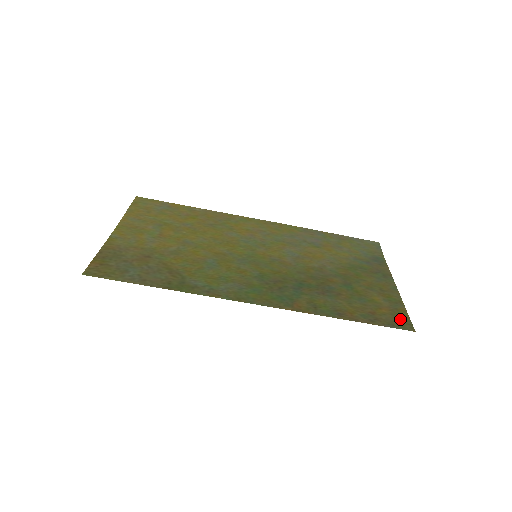
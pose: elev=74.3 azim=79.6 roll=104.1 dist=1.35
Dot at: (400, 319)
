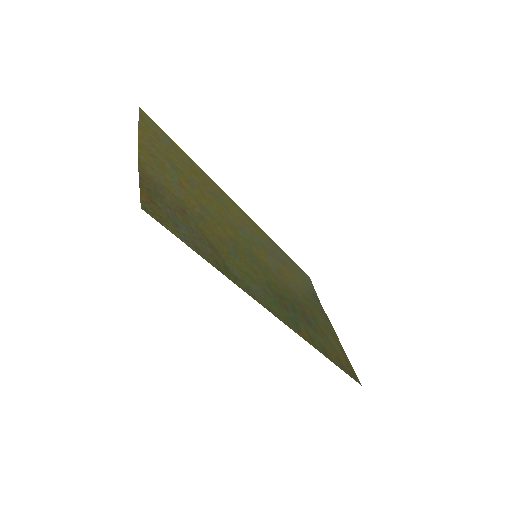
Dot at: (352, 370)
